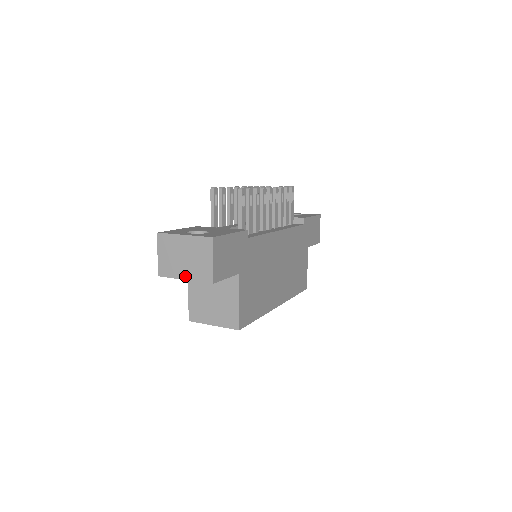
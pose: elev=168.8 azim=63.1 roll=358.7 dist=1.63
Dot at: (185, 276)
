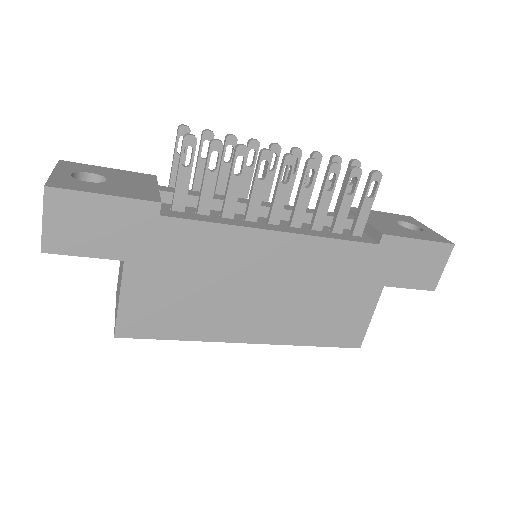
Dot at: occluded
